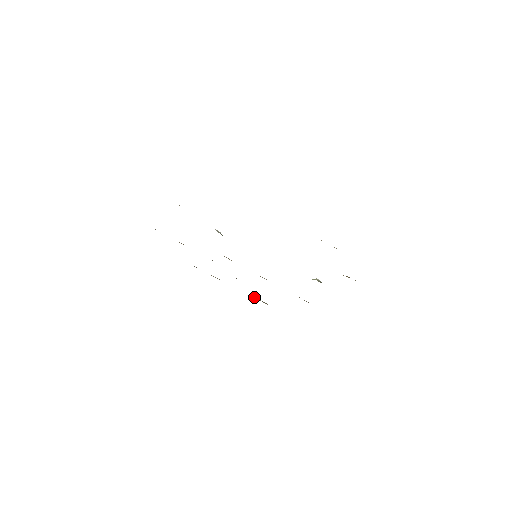
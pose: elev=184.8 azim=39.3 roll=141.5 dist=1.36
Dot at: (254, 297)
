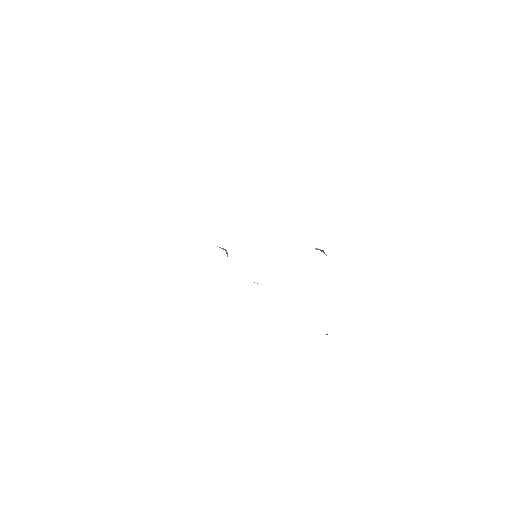
Dot at: occluded
